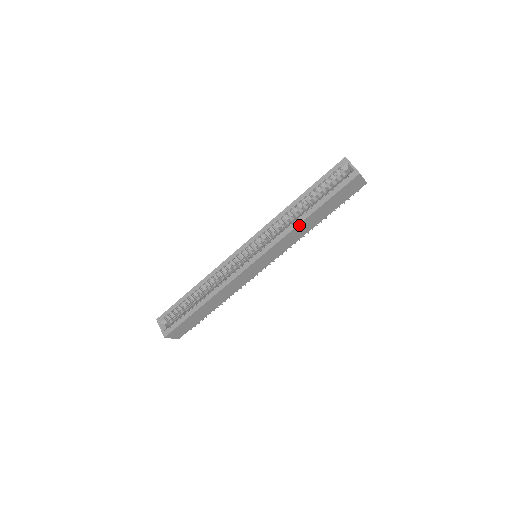
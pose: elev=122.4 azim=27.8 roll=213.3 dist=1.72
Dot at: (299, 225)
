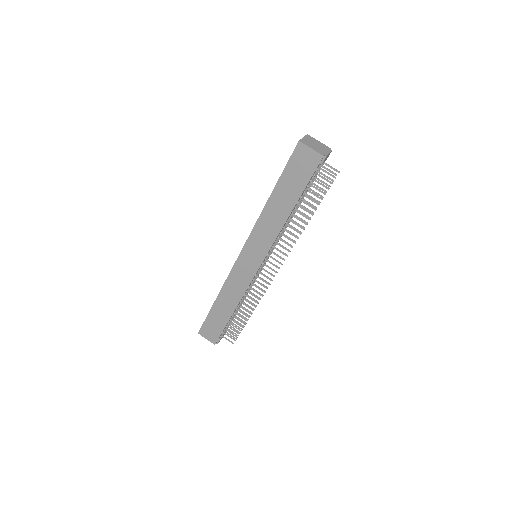
Dot at: (264, 210)
